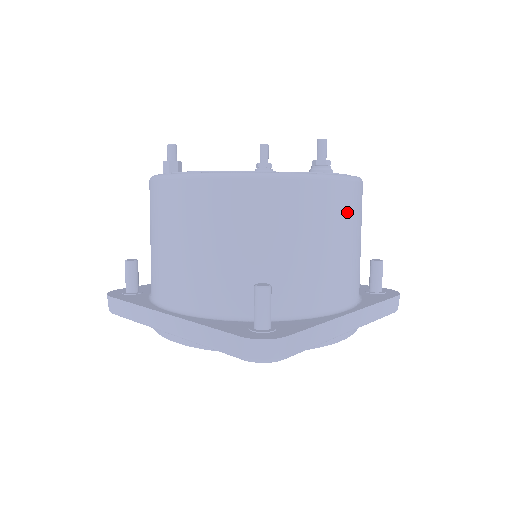
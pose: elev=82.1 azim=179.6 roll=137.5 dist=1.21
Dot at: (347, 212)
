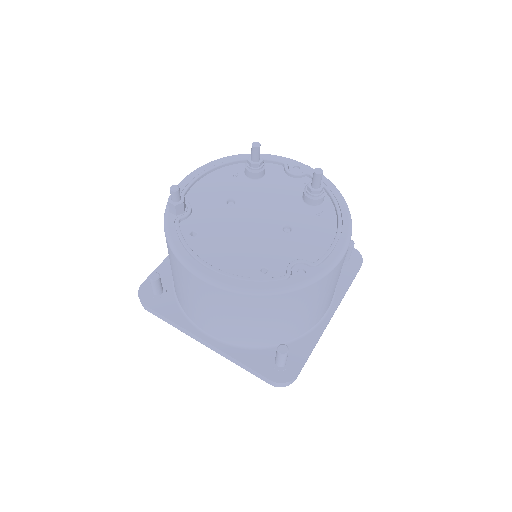
Dot at: (339, 270)
